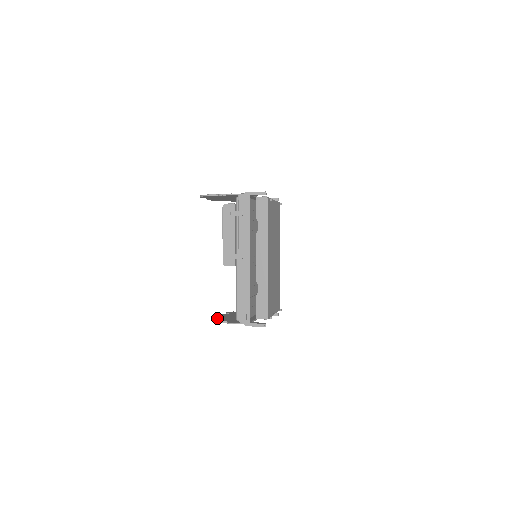
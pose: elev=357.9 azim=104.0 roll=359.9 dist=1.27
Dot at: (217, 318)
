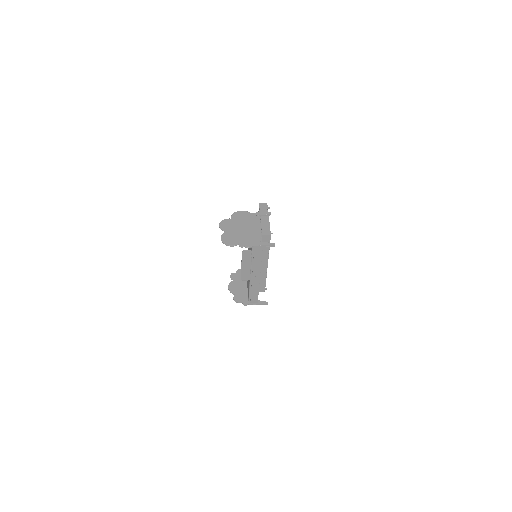
Dot at: (230, 292)
